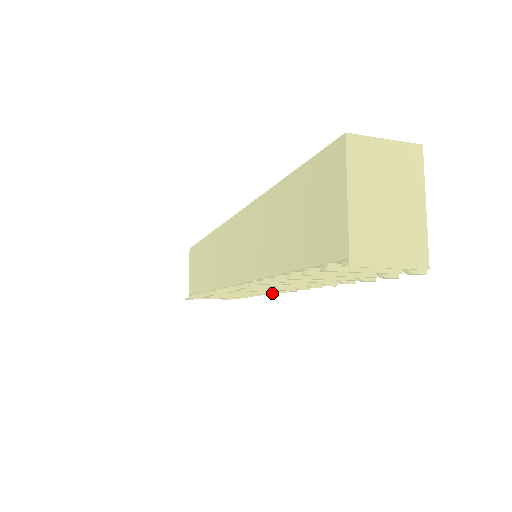
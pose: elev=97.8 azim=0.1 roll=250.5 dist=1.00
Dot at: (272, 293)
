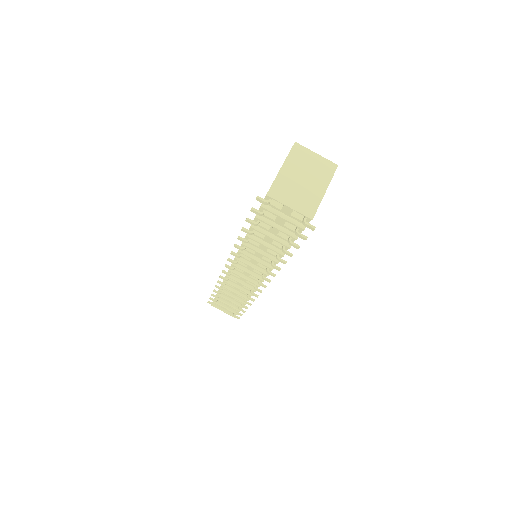
Dot at: (258, 290)
